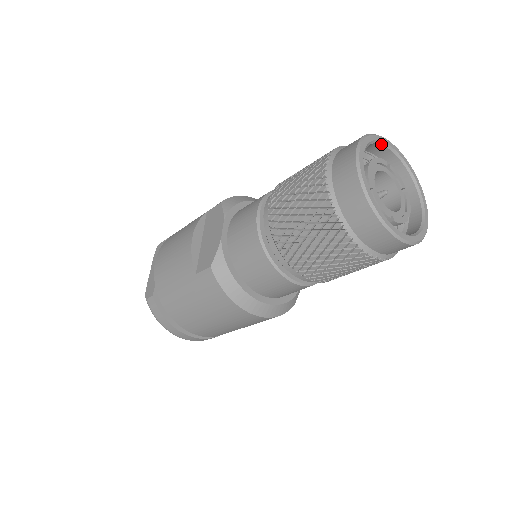
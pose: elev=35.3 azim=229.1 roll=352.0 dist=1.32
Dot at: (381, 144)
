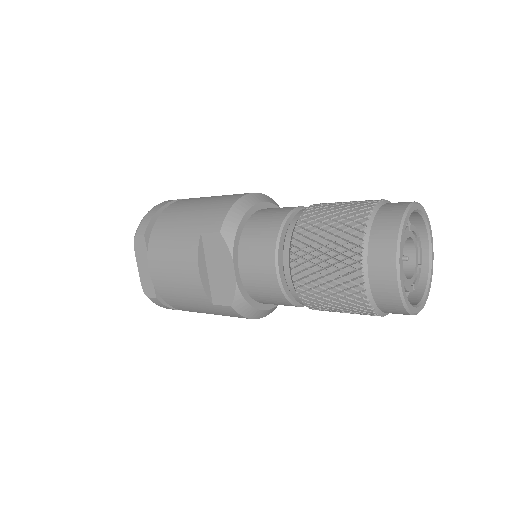
Dot at: (408, 218)
